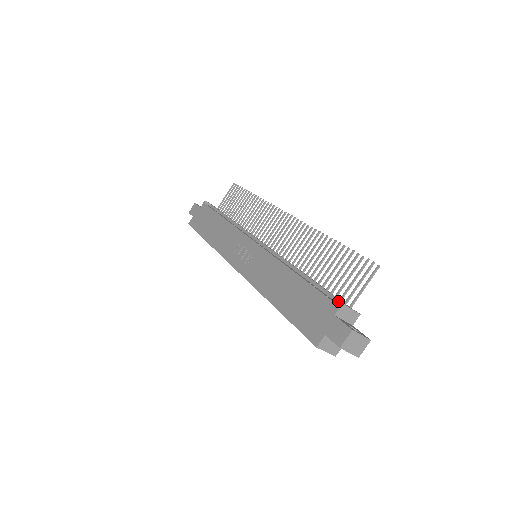
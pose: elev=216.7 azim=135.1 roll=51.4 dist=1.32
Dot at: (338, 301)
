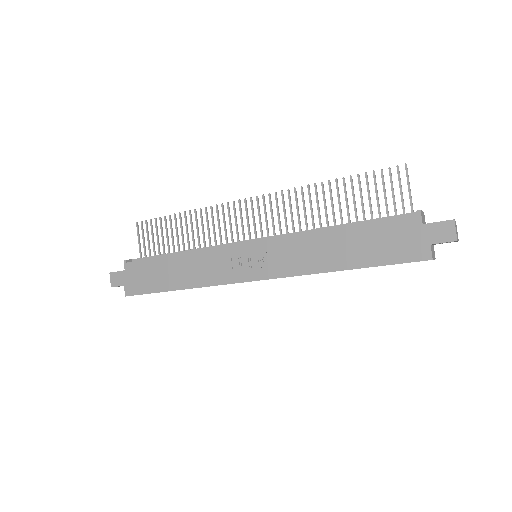
Dot at: (404, 216)
